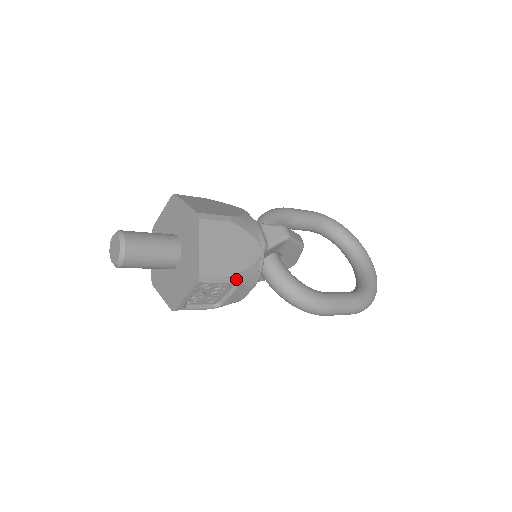
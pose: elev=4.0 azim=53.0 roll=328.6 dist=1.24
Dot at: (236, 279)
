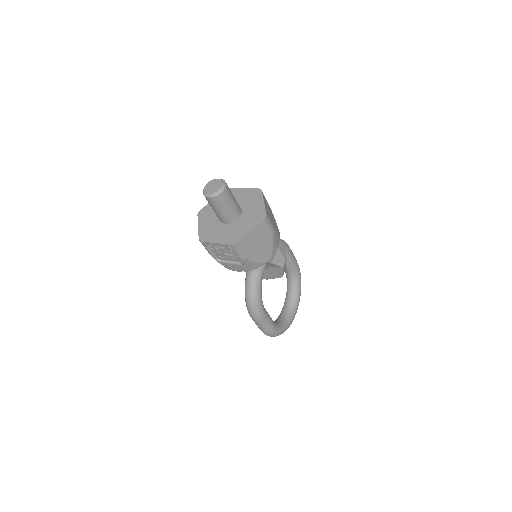
Dot at: (245, 261)
